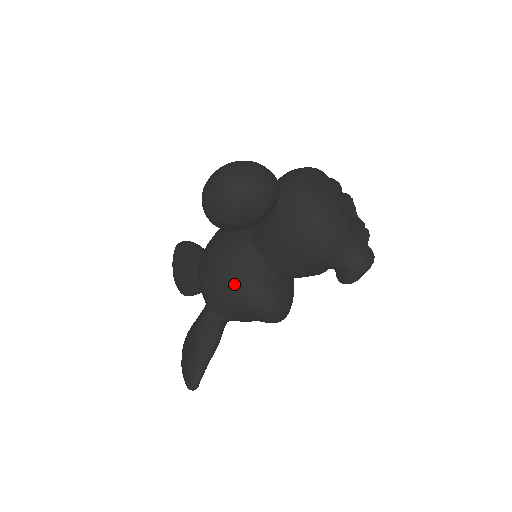
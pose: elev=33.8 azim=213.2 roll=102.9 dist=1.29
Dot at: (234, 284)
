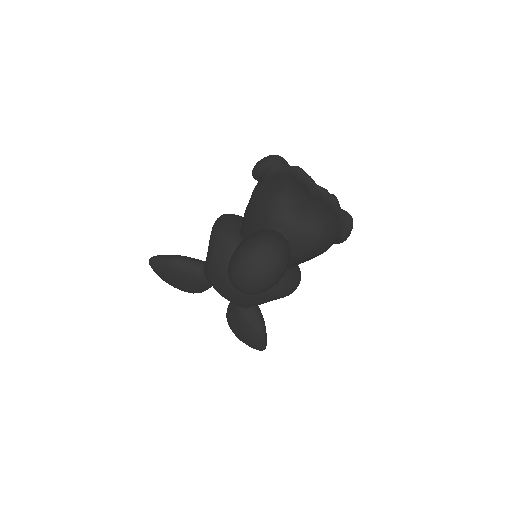
Dot at: (268, 296)
